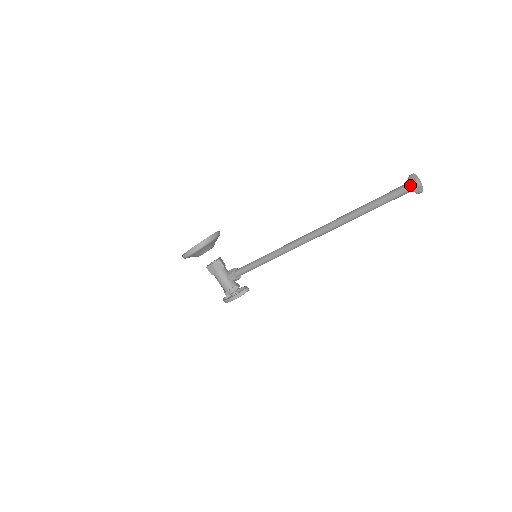
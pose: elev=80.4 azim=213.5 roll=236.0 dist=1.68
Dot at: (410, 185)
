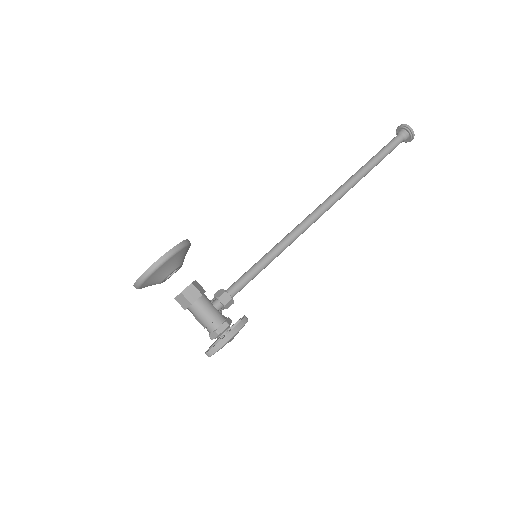
Dot at: (407, 128)
